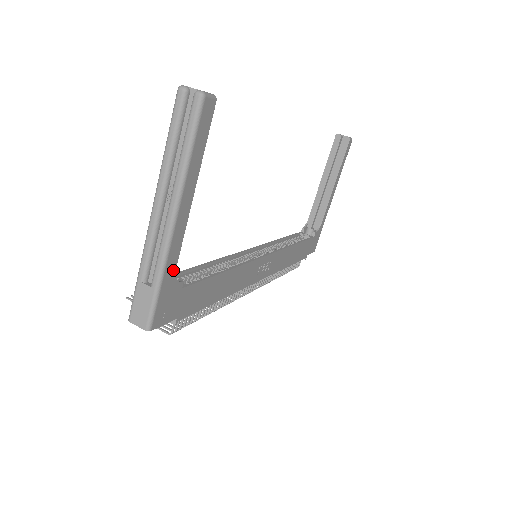
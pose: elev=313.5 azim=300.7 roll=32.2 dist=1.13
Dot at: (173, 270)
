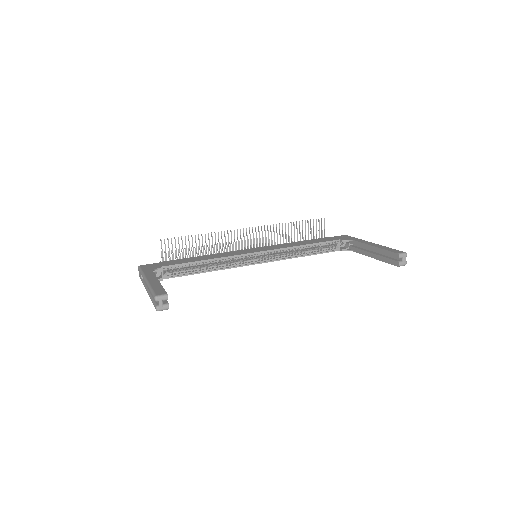
Dot at: occluded
